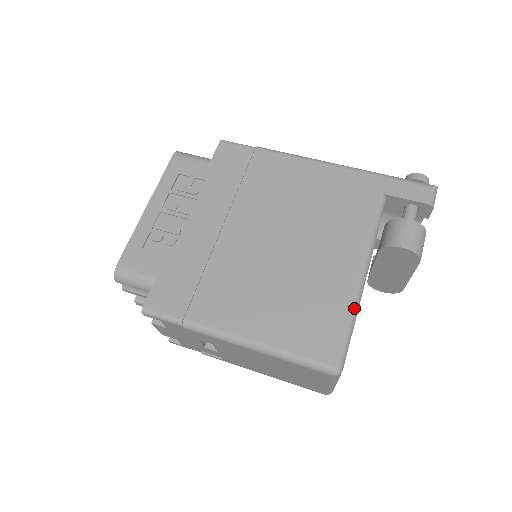
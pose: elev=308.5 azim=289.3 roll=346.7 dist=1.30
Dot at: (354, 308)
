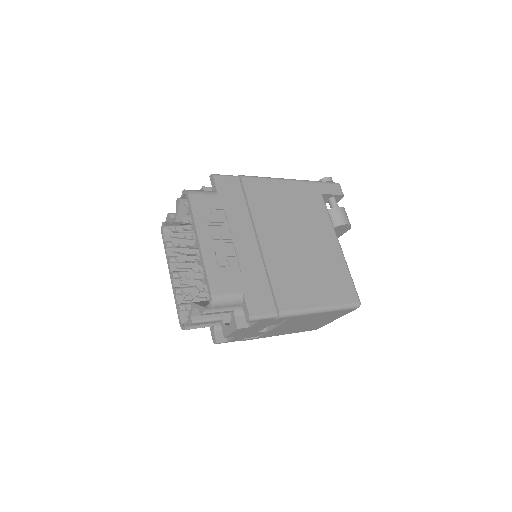
Dot at: occluded
